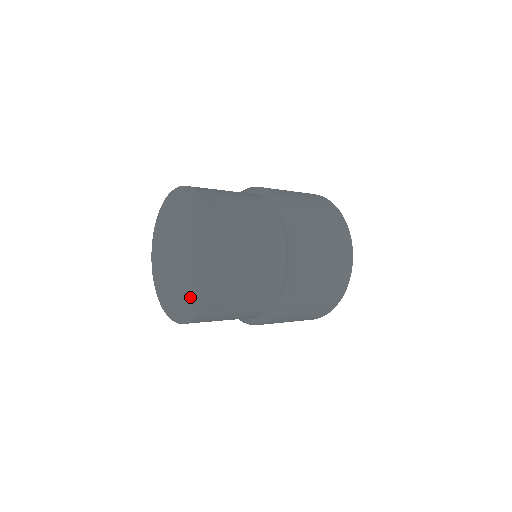
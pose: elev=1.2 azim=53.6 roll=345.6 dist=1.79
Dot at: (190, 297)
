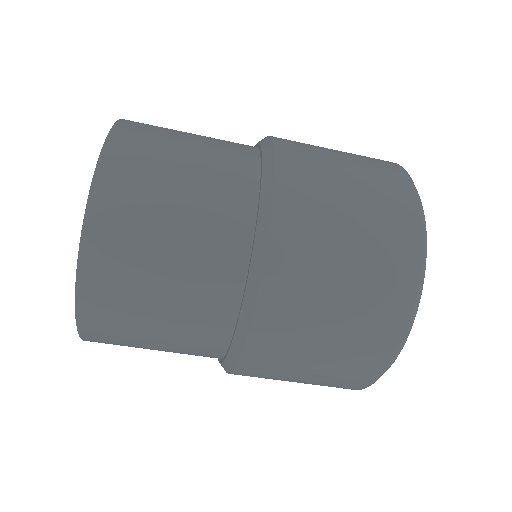
Dot at: occluded
